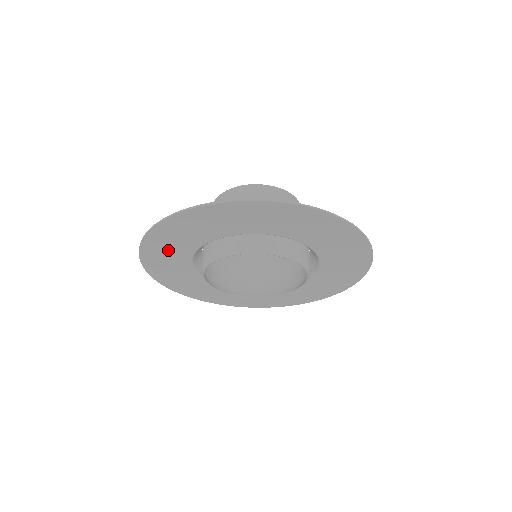
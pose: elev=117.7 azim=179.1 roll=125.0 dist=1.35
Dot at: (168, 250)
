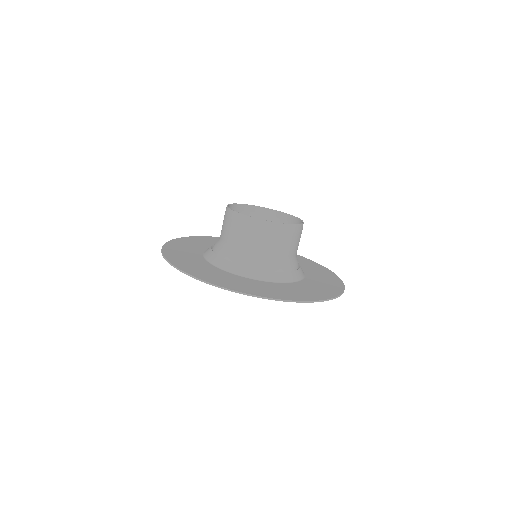
Dot at: occluded
